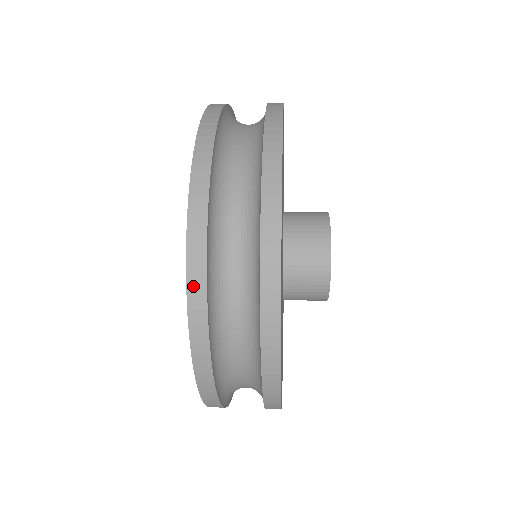
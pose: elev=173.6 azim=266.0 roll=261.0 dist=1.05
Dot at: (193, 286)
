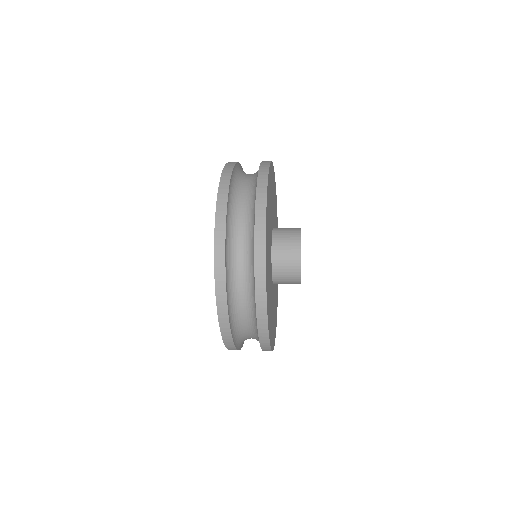
Dot at: (221, 194)
